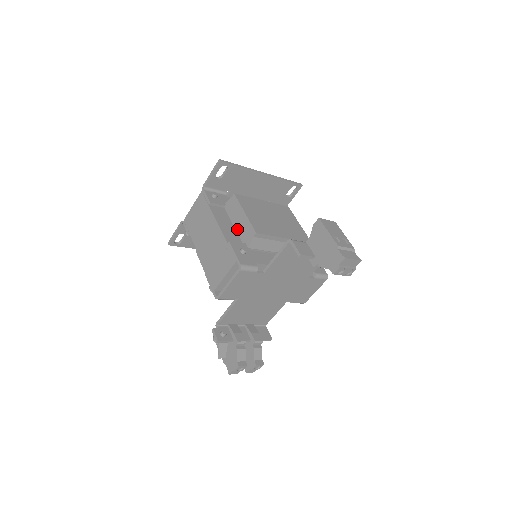
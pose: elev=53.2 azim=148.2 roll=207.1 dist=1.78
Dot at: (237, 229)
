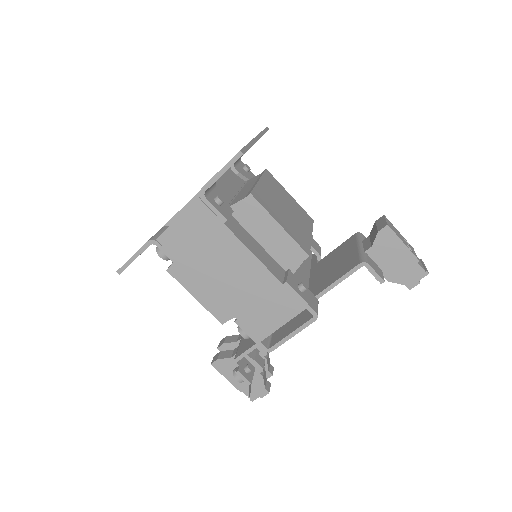
Dot at: (266, 247)
